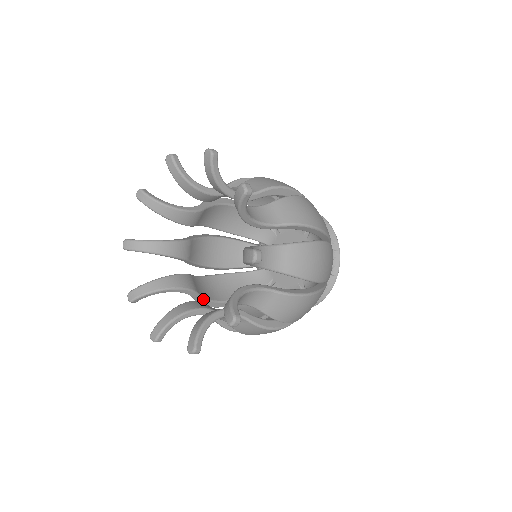
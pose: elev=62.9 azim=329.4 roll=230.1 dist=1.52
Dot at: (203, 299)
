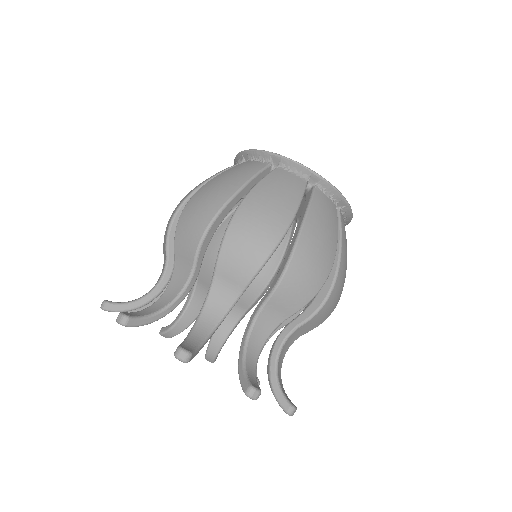
Dot at: (256, 301)
